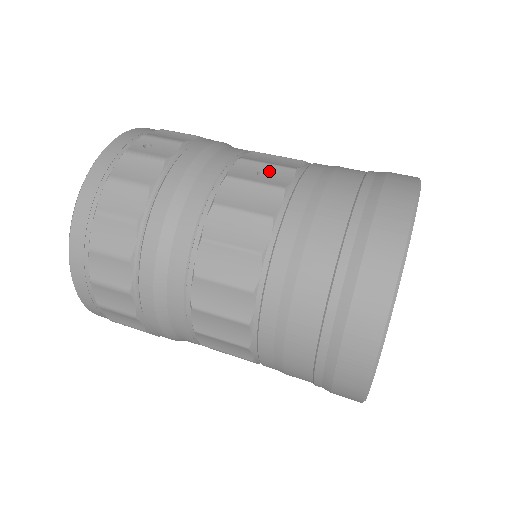
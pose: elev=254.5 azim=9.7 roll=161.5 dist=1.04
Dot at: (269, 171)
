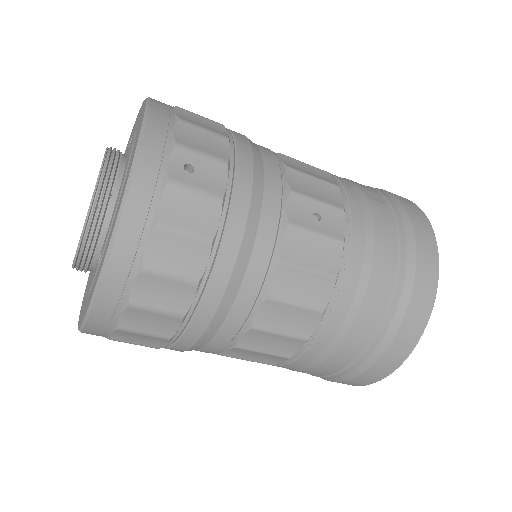
Dot at: (323, 213)
